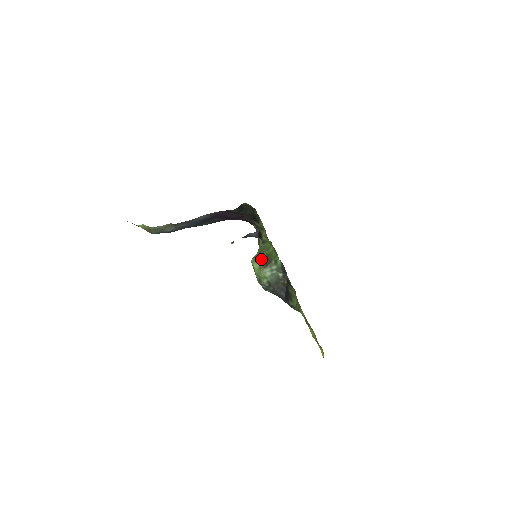
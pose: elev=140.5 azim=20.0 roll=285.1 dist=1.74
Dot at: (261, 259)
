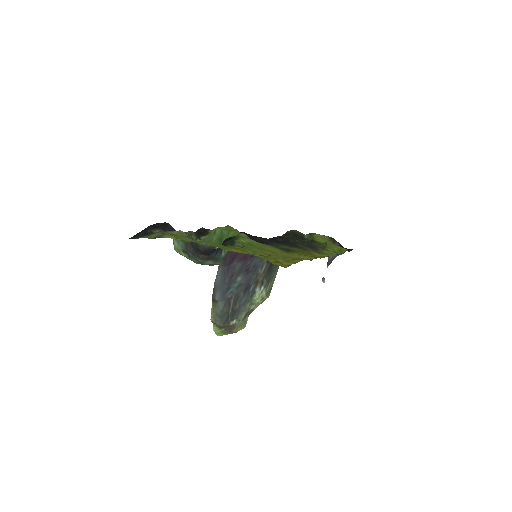
Dot at: occluded
